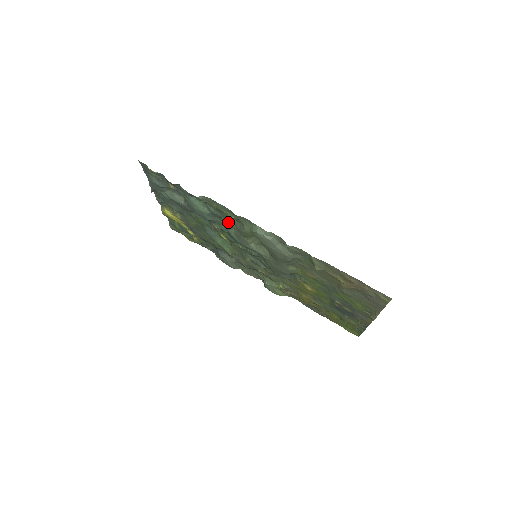
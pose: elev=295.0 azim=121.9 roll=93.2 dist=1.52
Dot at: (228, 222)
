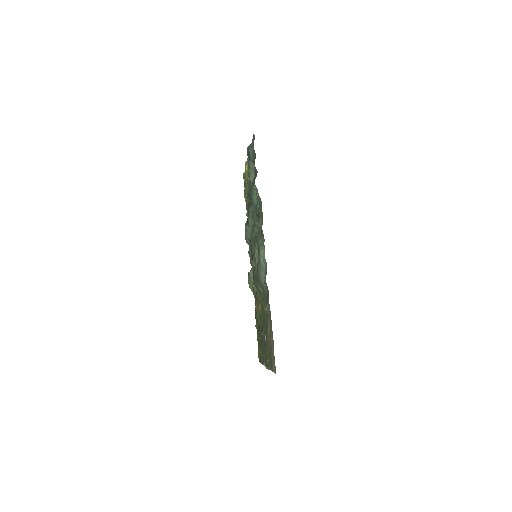
Dot at: (258, 223)
